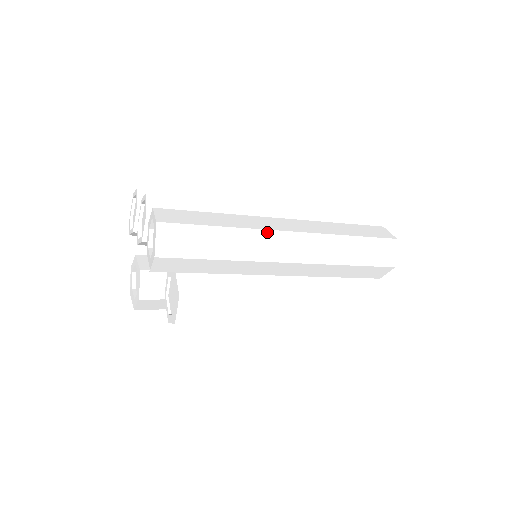
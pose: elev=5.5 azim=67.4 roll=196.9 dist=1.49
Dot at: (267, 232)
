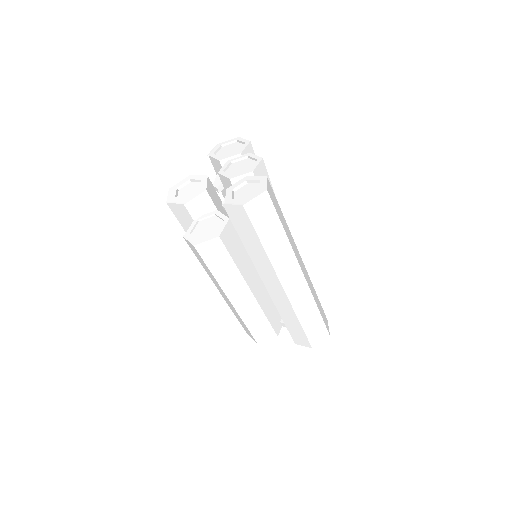
Dot at: (296, 260)
